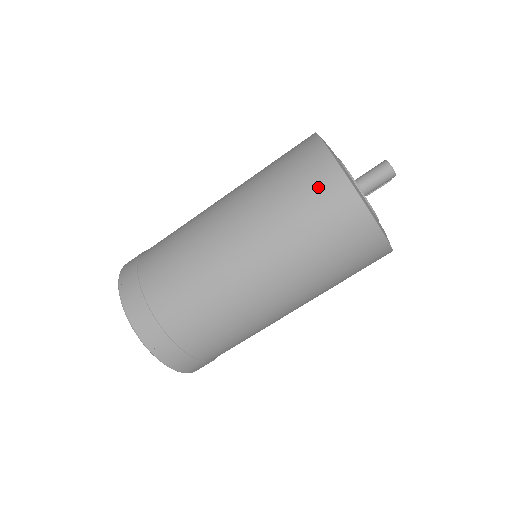
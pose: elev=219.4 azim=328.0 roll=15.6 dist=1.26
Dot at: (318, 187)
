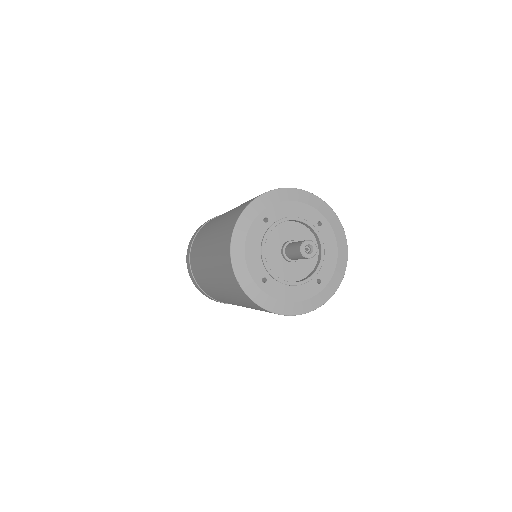
Dot at: (232, 283)
